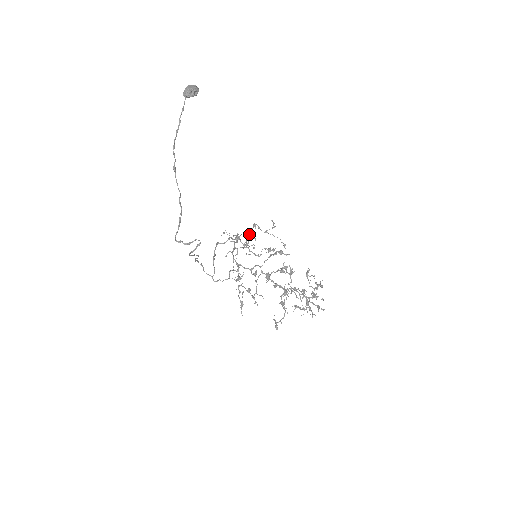
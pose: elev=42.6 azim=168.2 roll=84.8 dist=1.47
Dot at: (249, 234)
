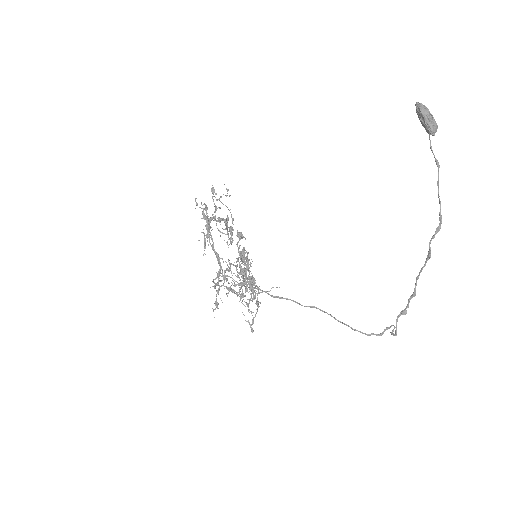
Dot at: occluded
